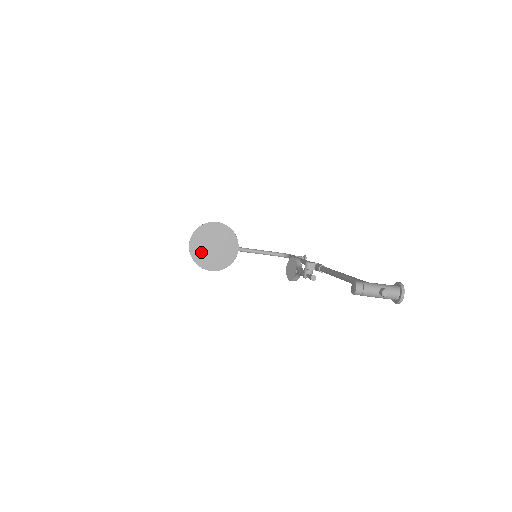
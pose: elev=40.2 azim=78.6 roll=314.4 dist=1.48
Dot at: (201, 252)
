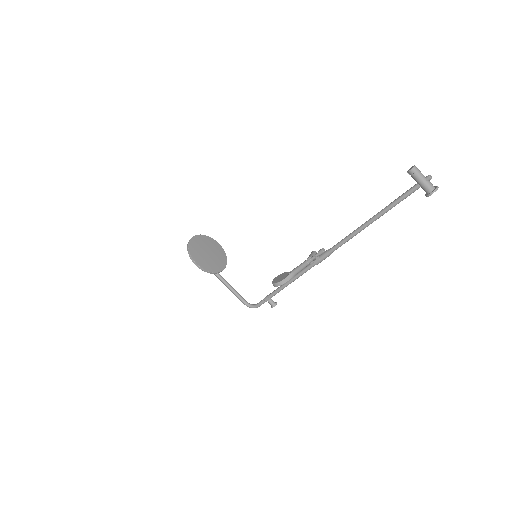
Dot at: (197, 248)
